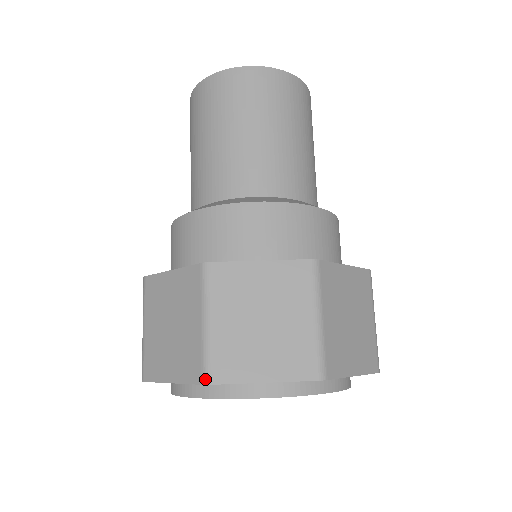
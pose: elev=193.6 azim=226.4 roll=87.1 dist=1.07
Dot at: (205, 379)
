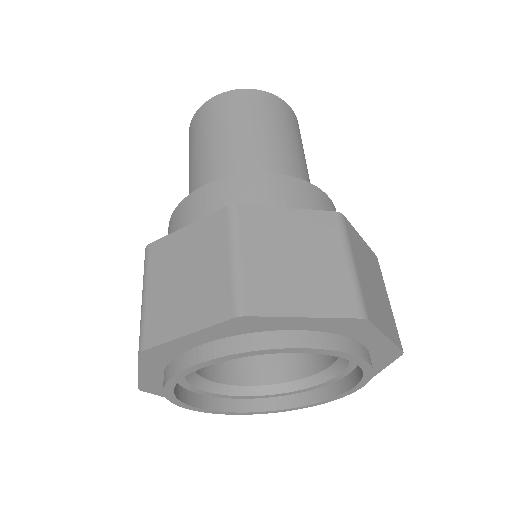
Dot at: (363, 313)
